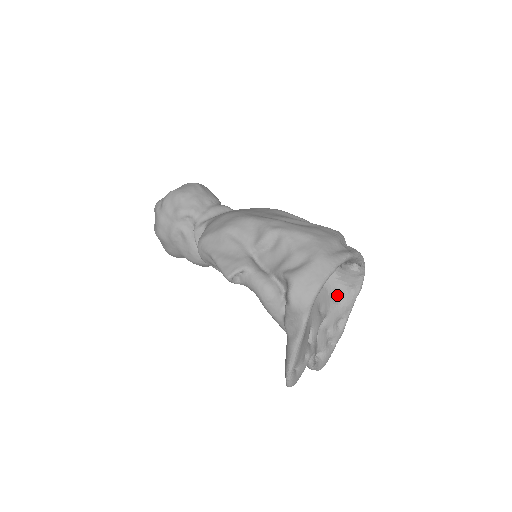
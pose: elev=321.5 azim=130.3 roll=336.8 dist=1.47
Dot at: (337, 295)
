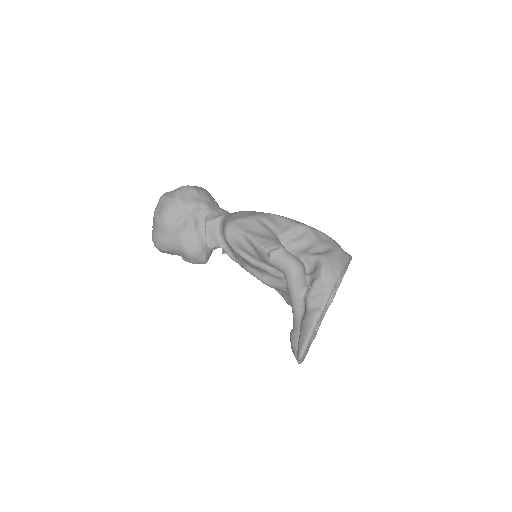
Dot at: occluded
